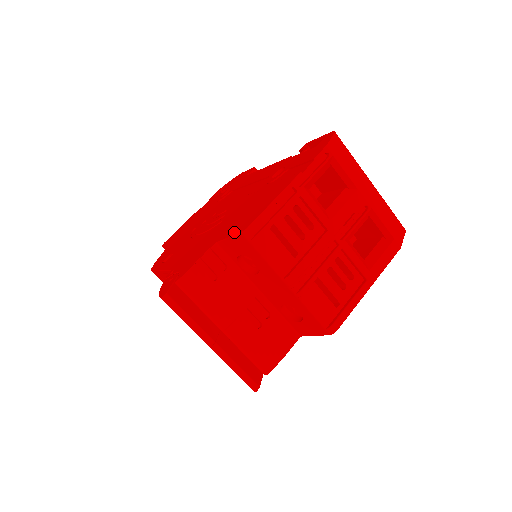
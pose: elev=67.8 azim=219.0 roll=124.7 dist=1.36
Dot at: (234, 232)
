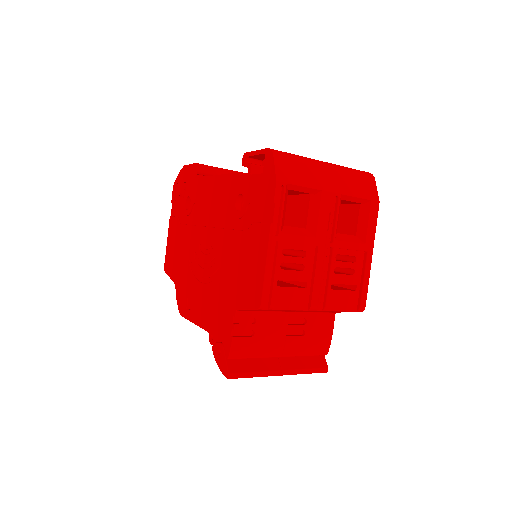
Dot at: (249, 304)
